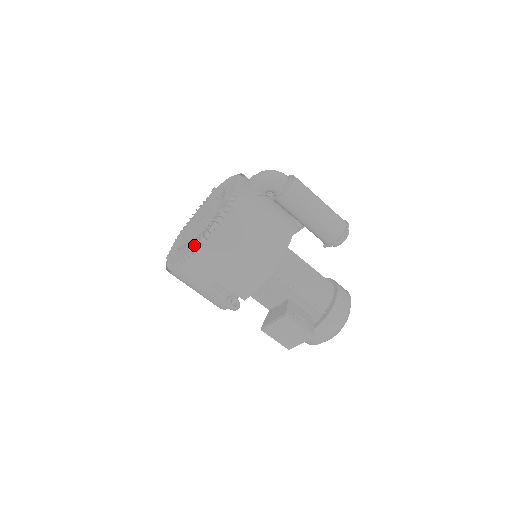
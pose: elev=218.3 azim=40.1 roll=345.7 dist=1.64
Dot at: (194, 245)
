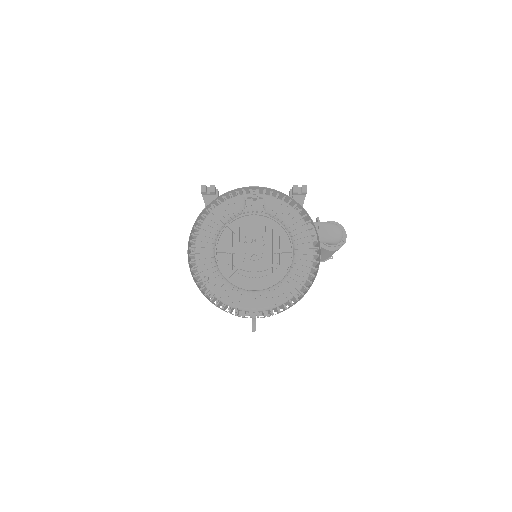
Dot at: (271, 307)
